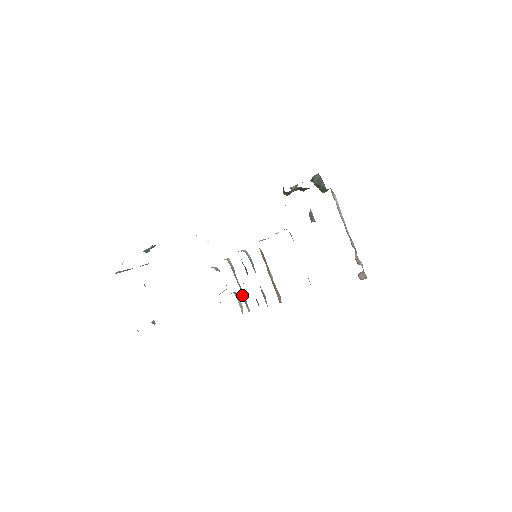
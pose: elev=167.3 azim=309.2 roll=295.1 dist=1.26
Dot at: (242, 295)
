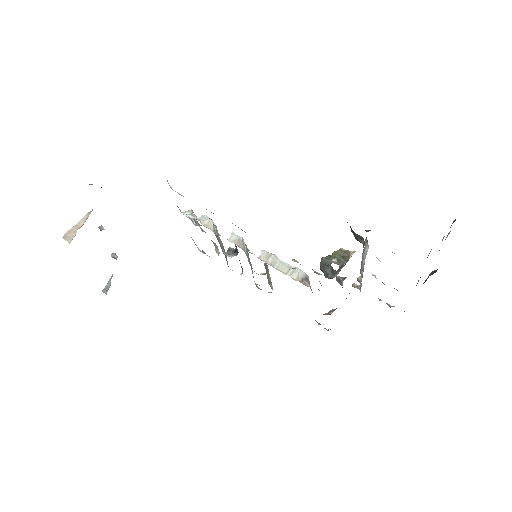
Dot at: (226, 259)
